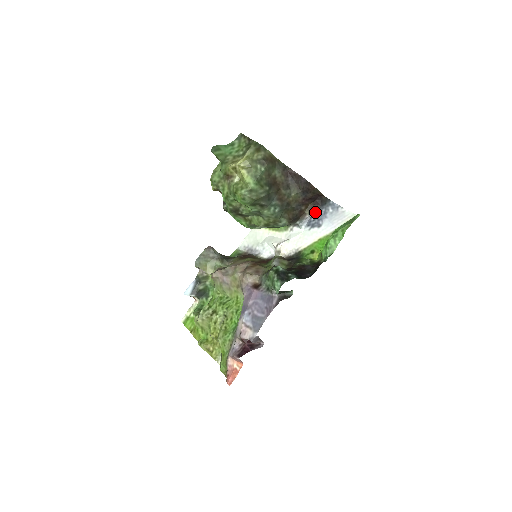
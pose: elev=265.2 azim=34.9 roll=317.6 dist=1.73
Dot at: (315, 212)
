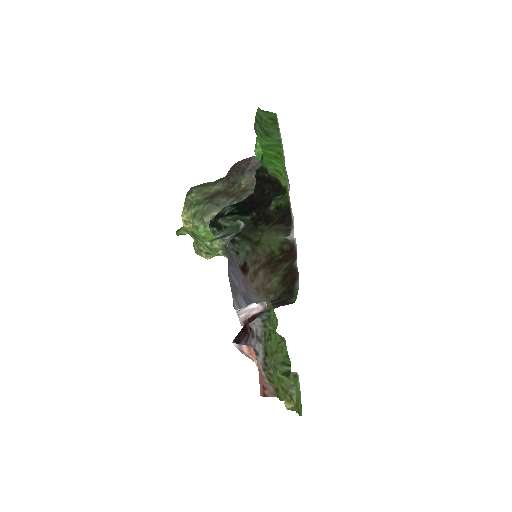
Dot at: occluded
